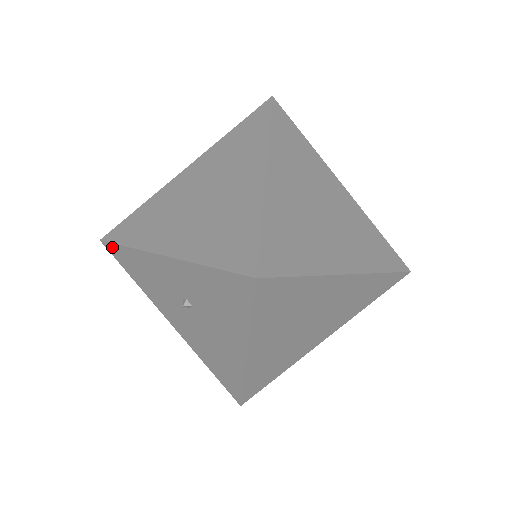
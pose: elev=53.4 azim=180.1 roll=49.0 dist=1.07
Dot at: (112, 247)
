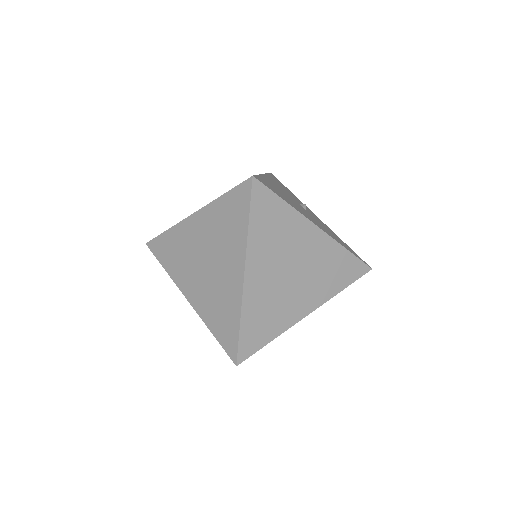
Dot at: occluded
